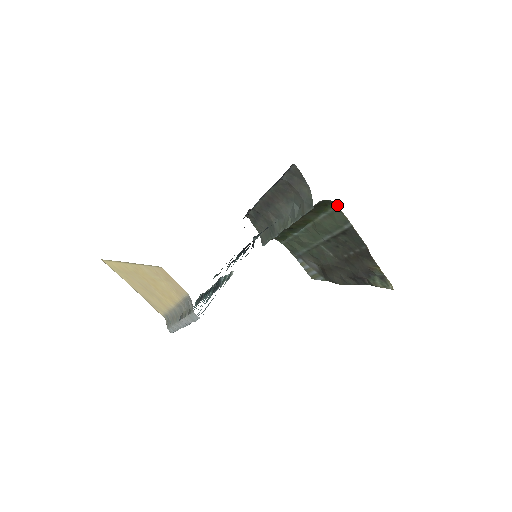
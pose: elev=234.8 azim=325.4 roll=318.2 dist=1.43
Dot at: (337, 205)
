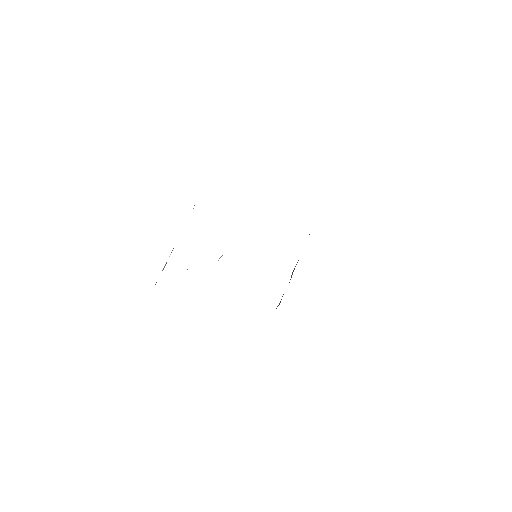
Dot at: occluded
